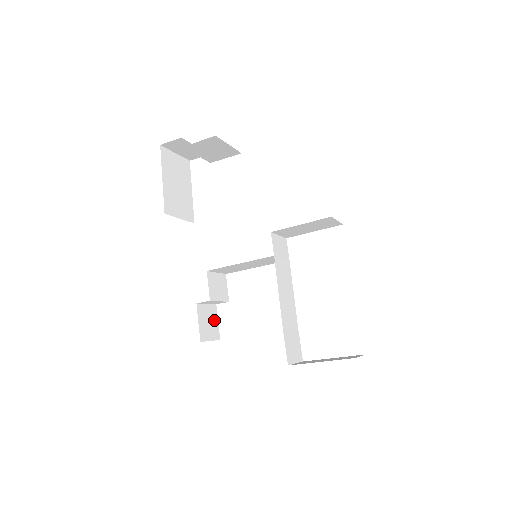
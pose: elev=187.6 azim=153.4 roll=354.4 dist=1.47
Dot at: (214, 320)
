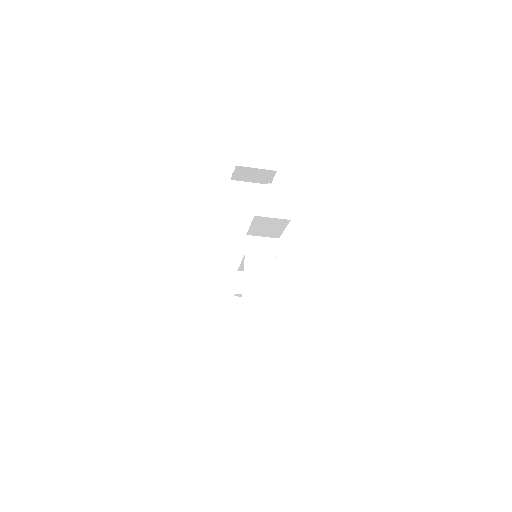
Dot at: occluded
